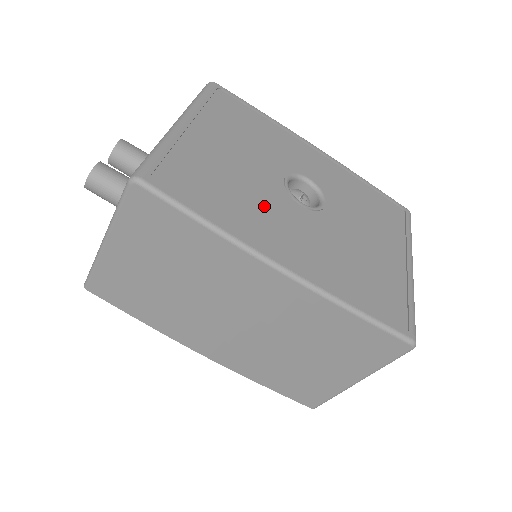
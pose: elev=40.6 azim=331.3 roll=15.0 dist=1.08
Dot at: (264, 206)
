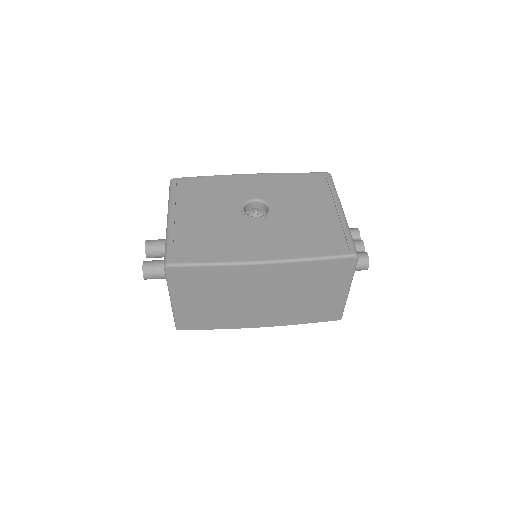
Dot at: (237, 234)
